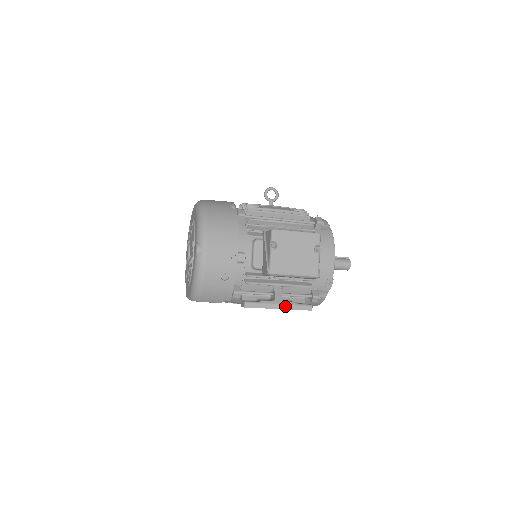
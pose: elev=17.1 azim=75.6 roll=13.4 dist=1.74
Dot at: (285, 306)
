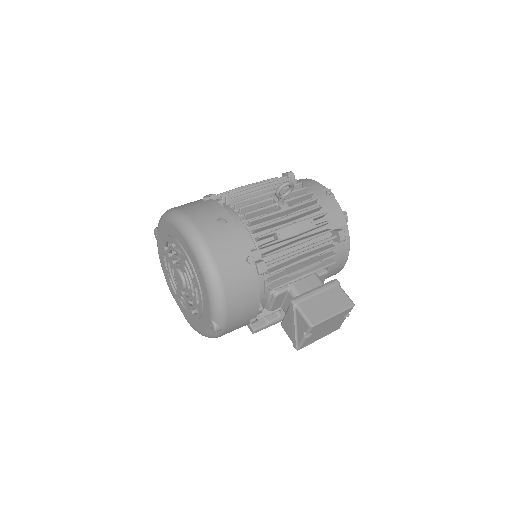
Dot at: occluded
